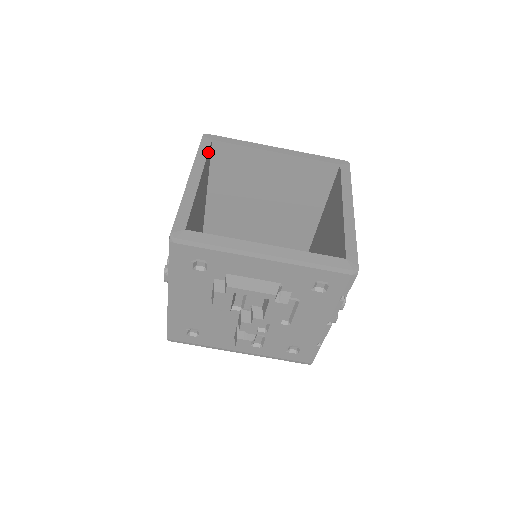
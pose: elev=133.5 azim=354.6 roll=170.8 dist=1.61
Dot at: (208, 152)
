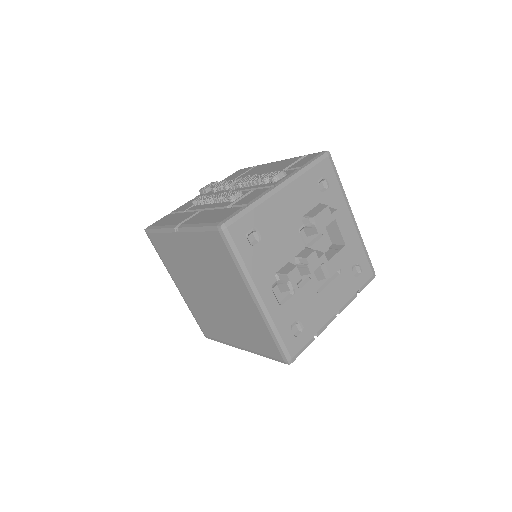
Dot at: occluded
